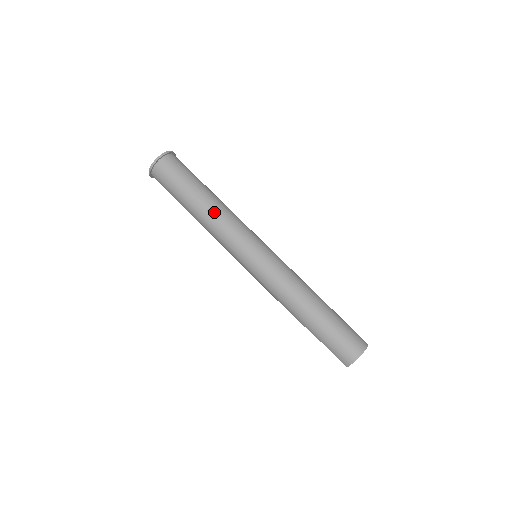
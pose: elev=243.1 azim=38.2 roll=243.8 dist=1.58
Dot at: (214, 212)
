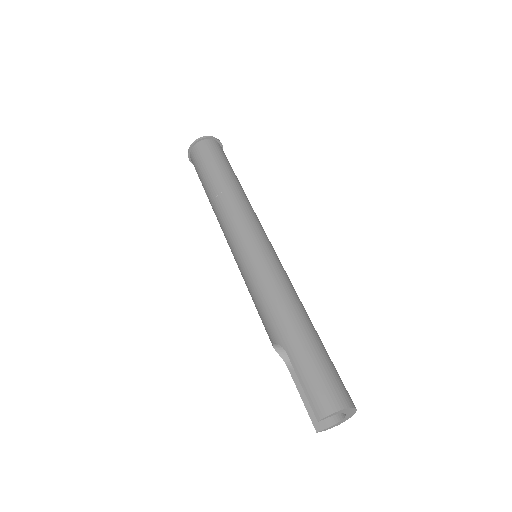
Dot at: (239, 193)
